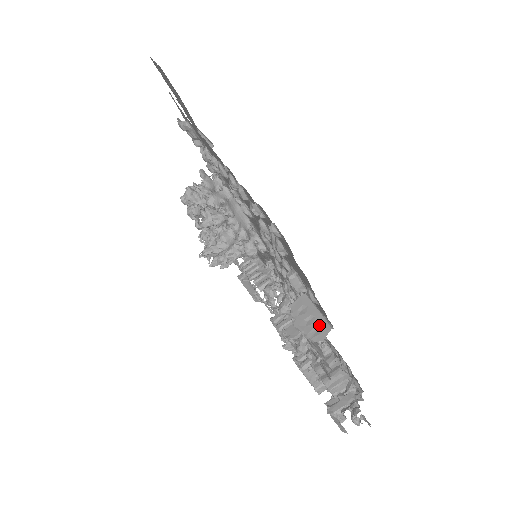
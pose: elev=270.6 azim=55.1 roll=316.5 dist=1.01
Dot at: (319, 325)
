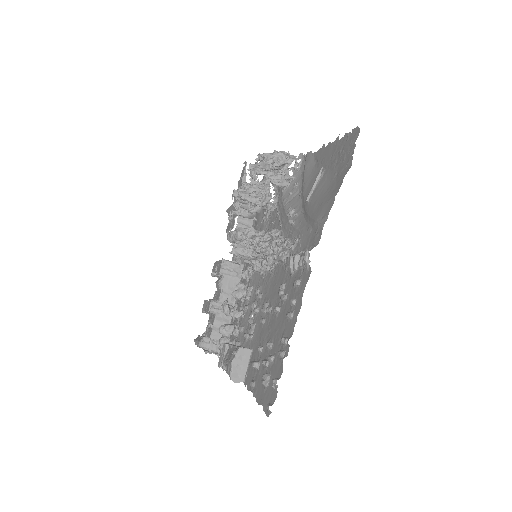
Dot at: (241, 374)
